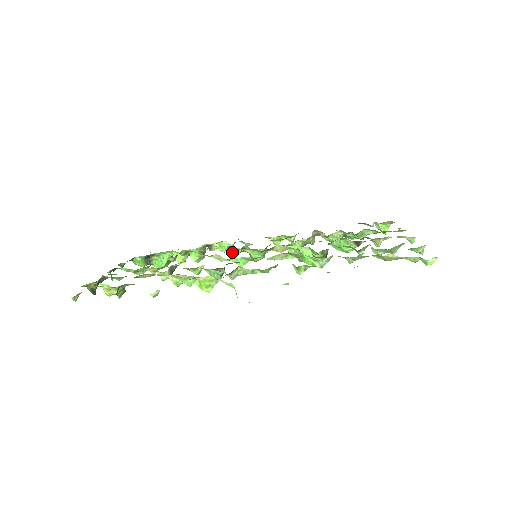
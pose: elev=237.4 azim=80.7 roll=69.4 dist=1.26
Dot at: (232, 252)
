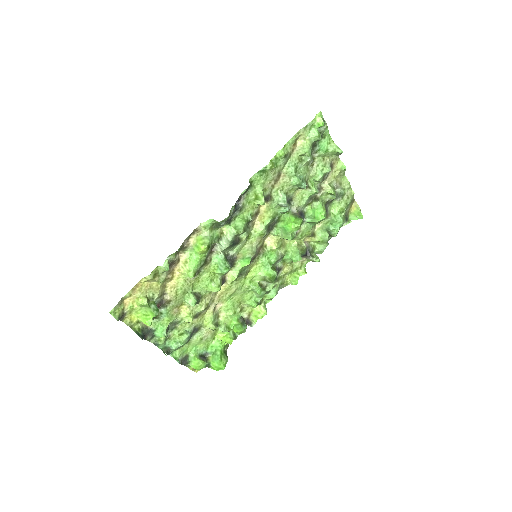
Dot at: (251, 287)
